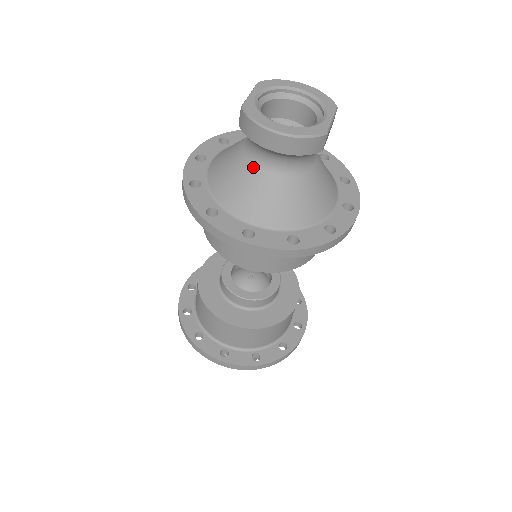
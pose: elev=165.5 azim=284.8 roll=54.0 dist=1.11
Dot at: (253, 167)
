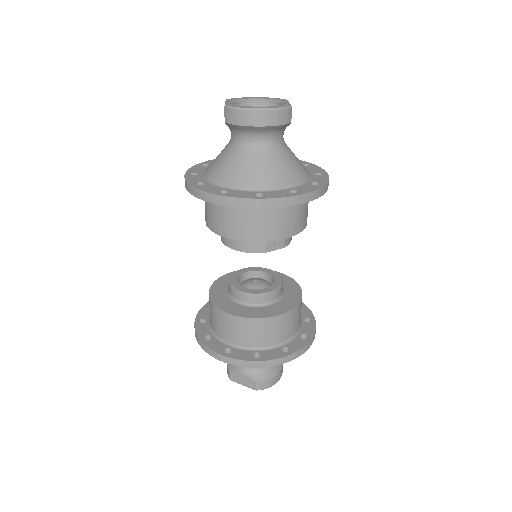
Dot at: (244, 152)
